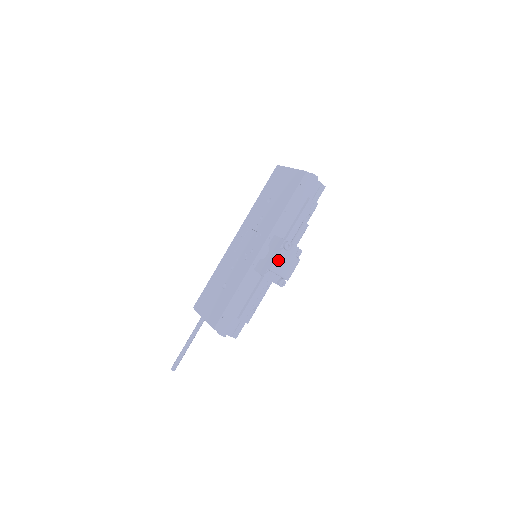
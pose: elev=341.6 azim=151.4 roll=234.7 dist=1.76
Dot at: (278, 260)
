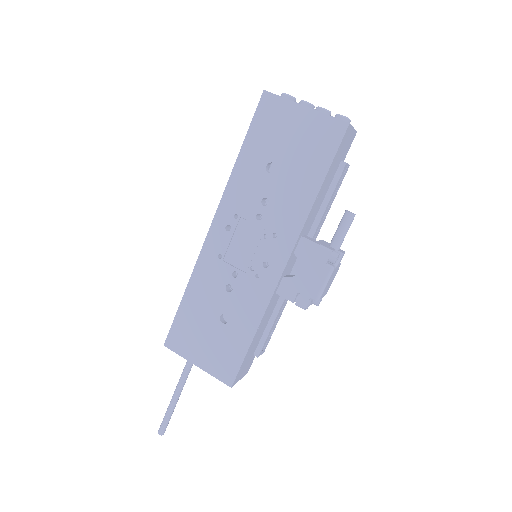
Dot at: (326, 284)
